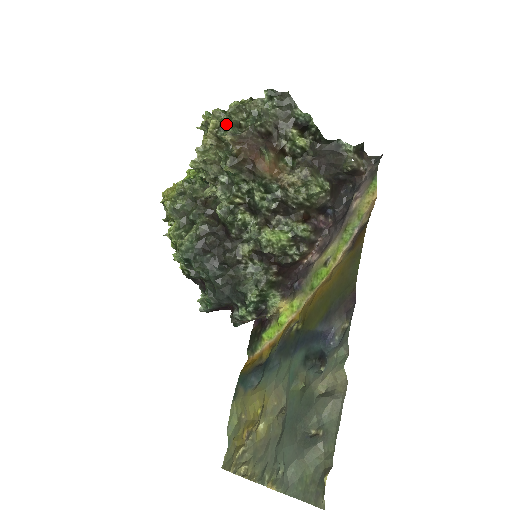
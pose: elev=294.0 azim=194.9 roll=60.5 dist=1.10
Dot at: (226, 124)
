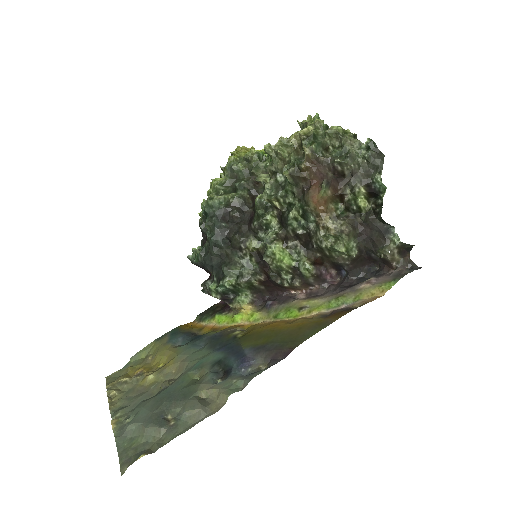
Dot at: (316, 139)
